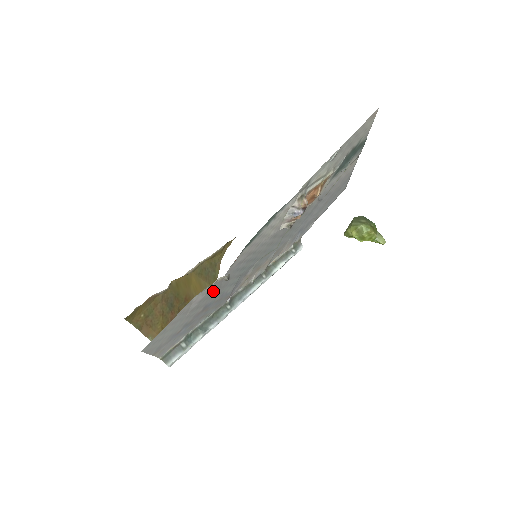
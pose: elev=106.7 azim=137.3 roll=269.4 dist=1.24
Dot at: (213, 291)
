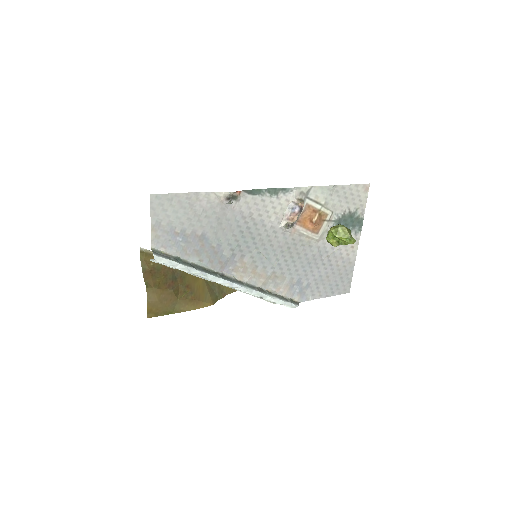
Dot at: (215, 216)
